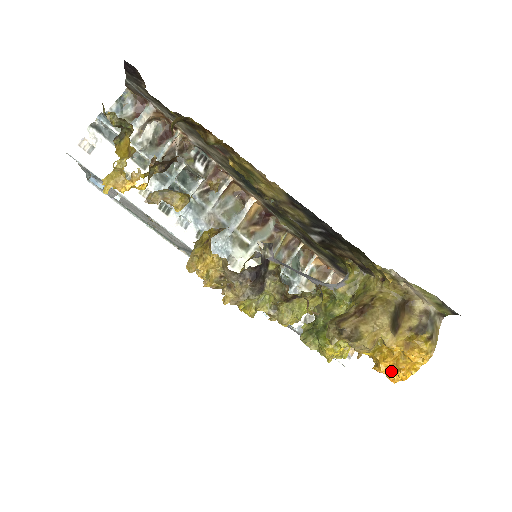
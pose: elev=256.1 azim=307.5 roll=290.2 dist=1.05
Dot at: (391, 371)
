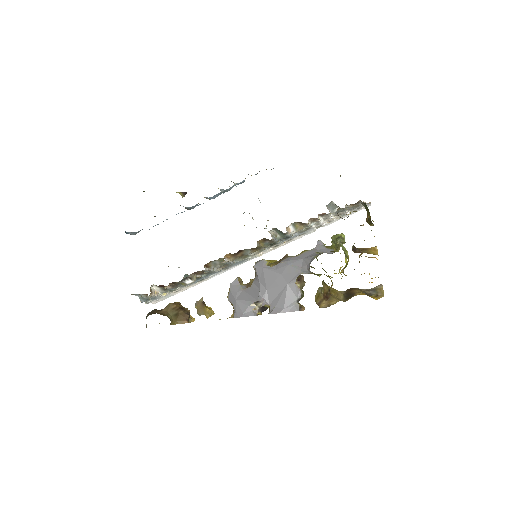
Dot at: occluded
